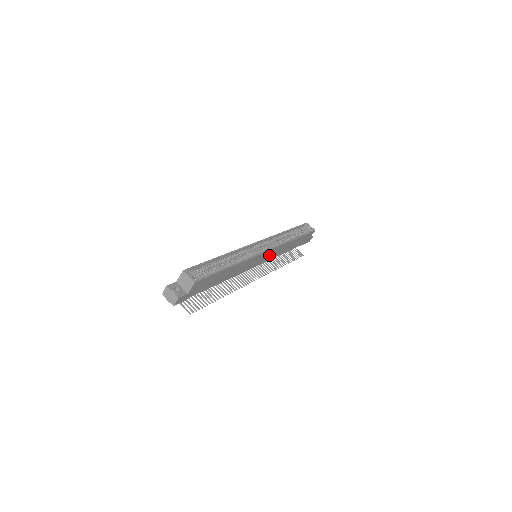
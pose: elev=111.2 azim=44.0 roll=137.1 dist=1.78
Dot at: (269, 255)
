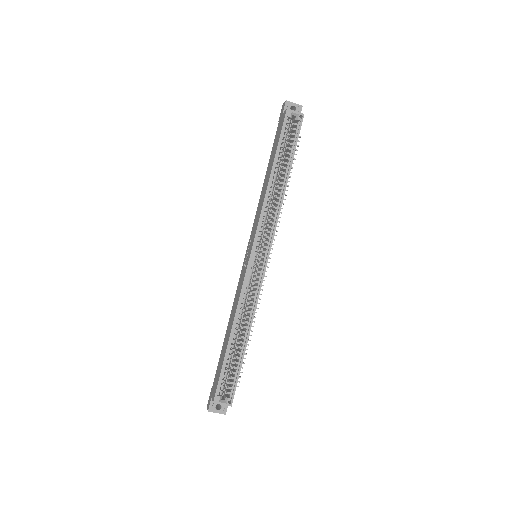
Dot at: occluded
